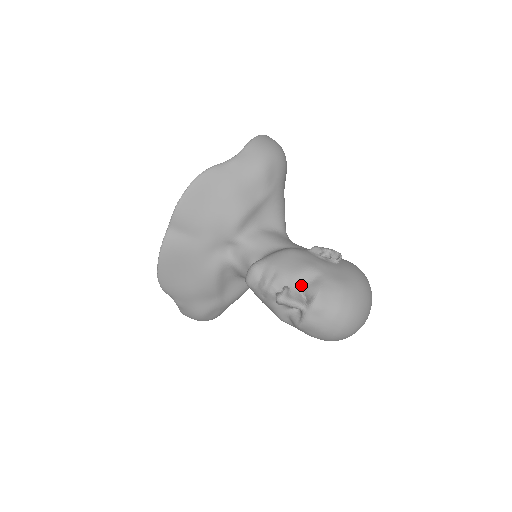
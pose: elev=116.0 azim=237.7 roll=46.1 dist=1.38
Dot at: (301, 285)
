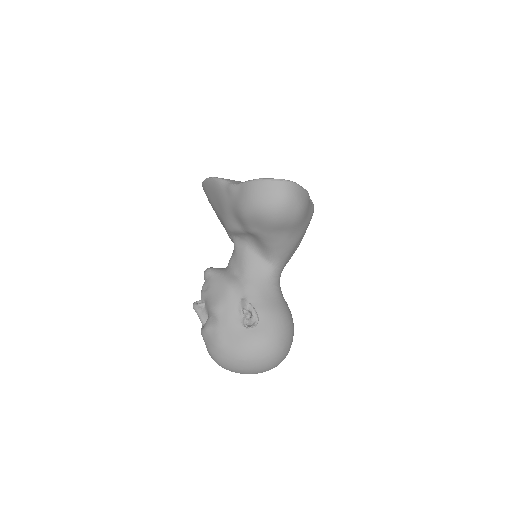
Dot at: (208, 313)
